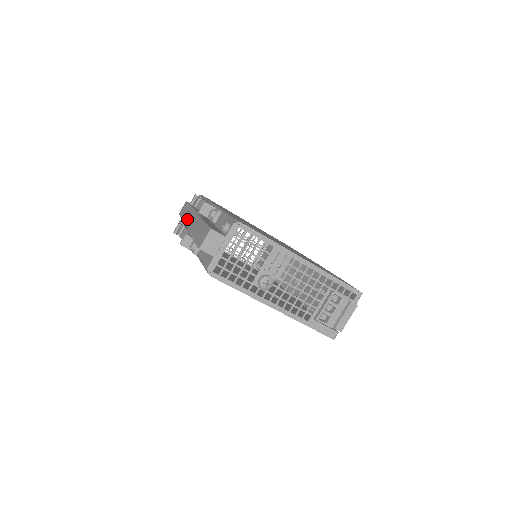
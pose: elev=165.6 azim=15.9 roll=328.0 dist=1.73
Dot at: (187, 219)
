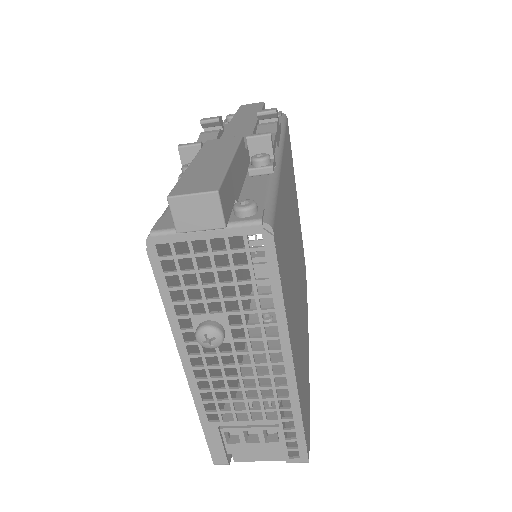
Dot at: (236, 123)
